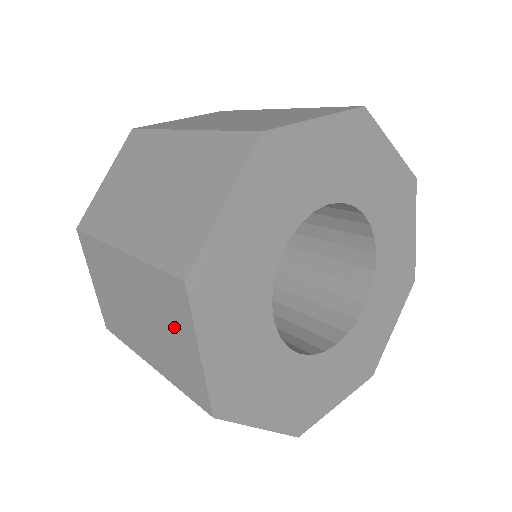
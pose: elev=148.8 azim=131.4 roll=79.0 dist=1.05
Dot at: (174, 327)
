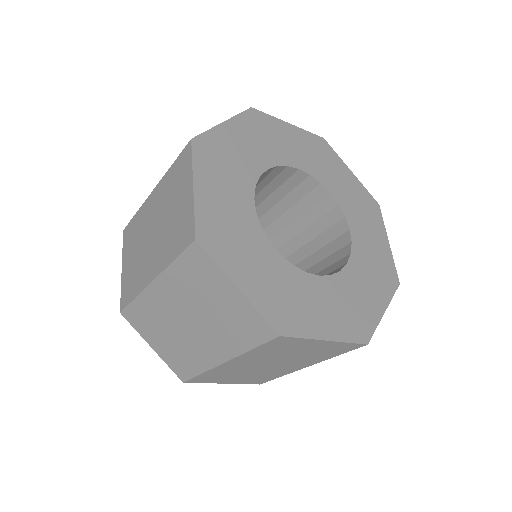
Dot at: (213, 292)
